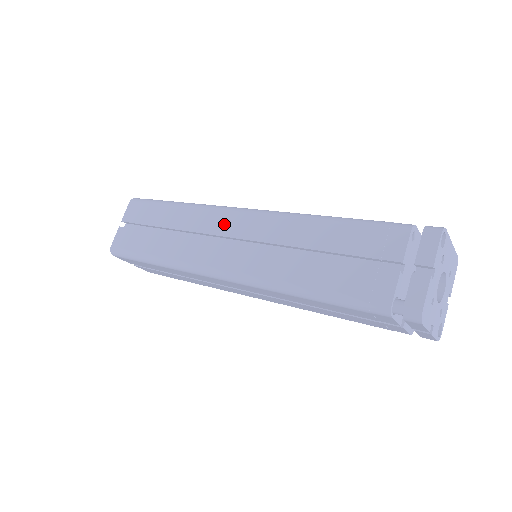
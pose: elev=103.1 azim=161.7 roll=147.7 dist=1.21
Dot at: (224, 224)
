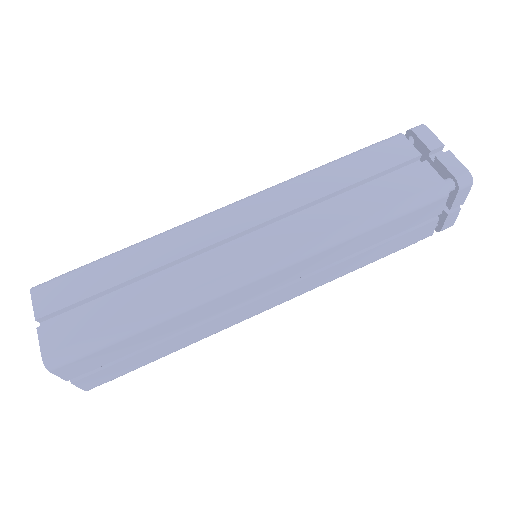
Dot at: (218, 227)
